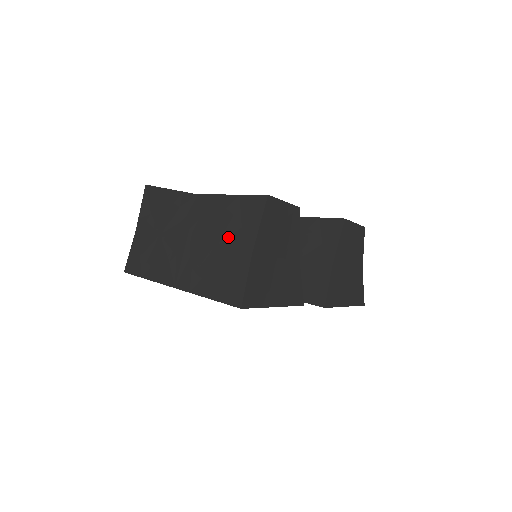
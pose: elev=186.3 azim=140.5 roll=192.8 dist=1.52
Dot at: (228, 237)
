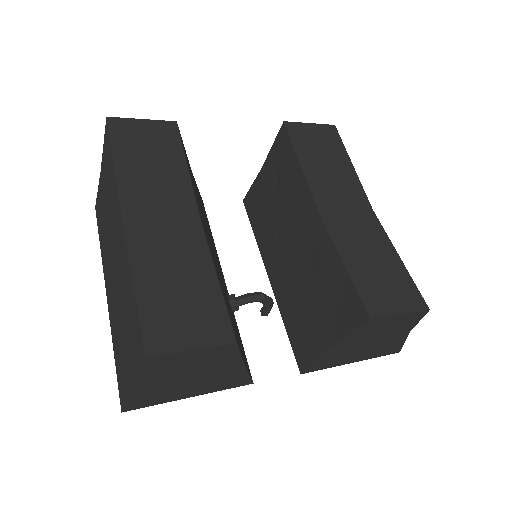
Dot at: (126, 329)
